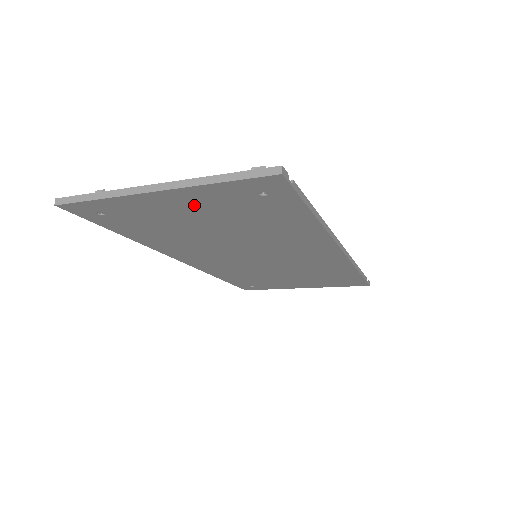
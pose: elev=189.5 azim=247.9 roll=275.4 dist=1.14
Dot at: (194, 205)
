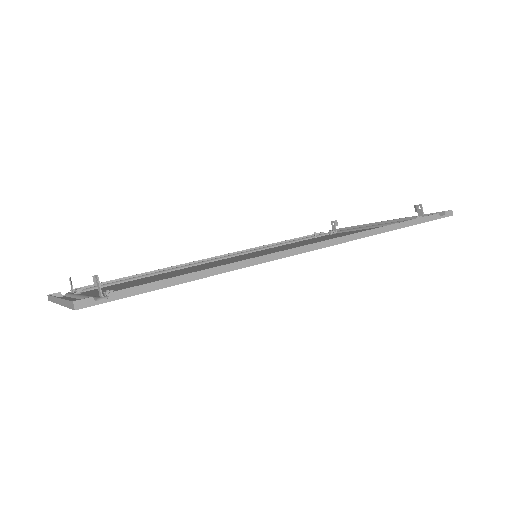
Dot at: occluded
